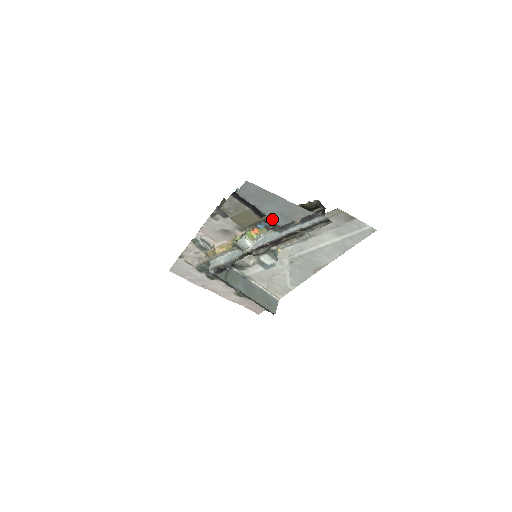
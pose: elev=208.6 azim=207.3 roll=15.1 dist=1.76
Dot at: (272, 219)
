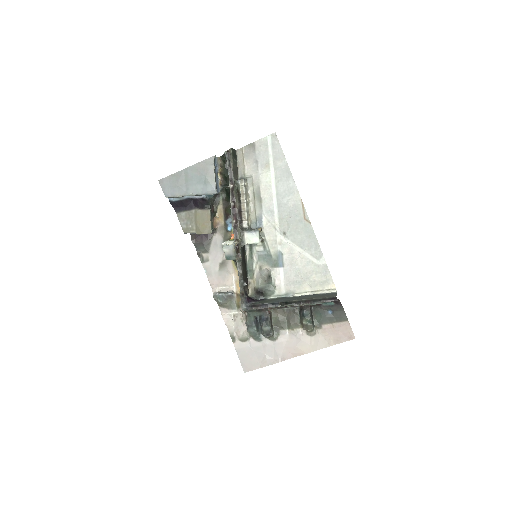
Dot at: (205, 193)
